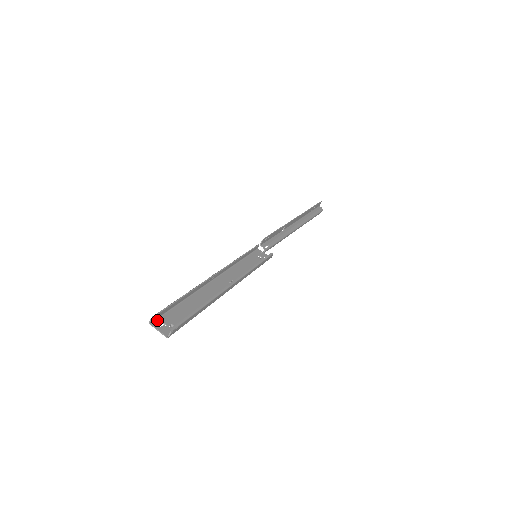
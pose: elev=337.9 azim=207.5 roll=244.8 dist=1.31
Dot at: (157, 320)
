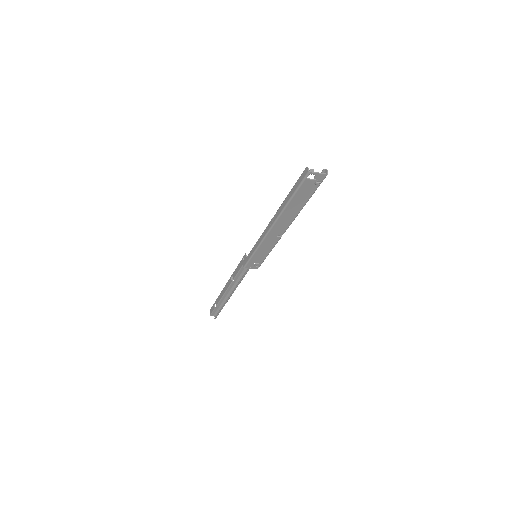
Dot at: (311, 169)
